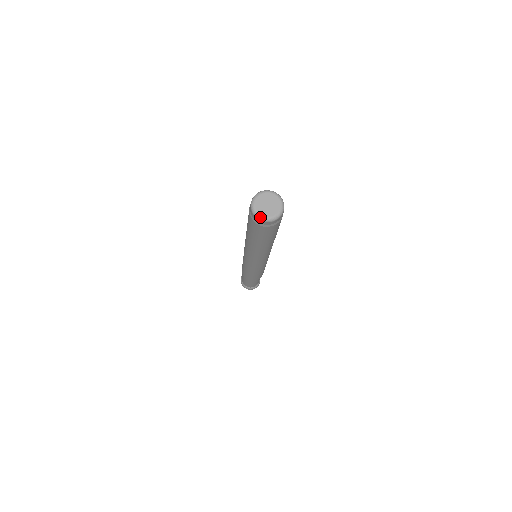
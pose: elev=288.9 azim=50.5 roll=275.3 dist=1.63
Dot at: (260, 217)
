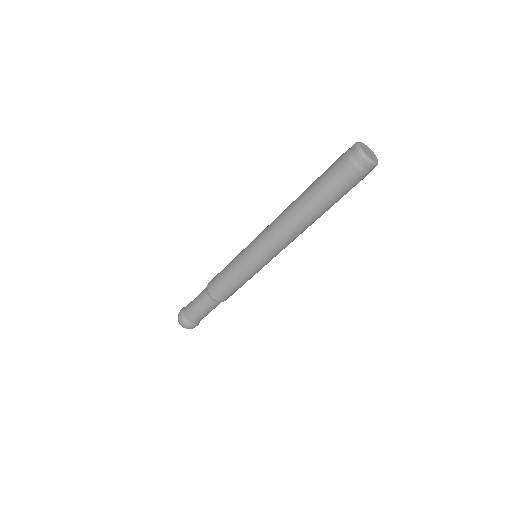
Dot at: (367, 157)
